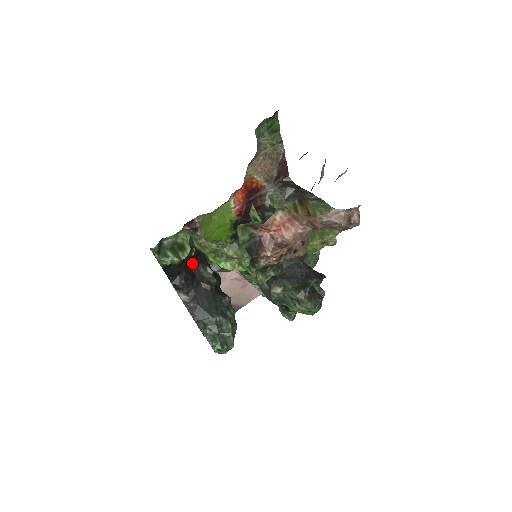
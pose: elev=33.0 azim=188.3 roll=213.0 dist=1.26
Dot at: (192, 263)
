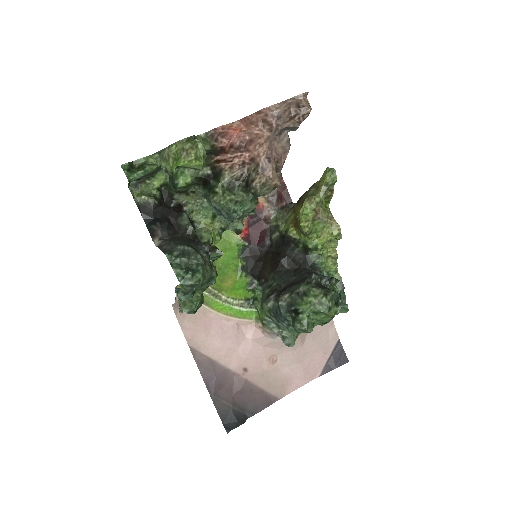
Dot at: (171, 214)
